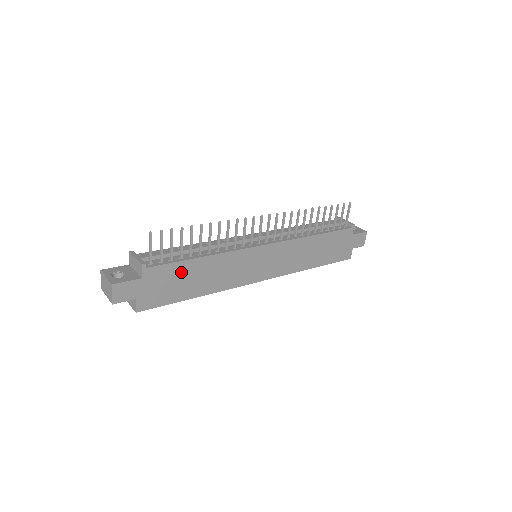
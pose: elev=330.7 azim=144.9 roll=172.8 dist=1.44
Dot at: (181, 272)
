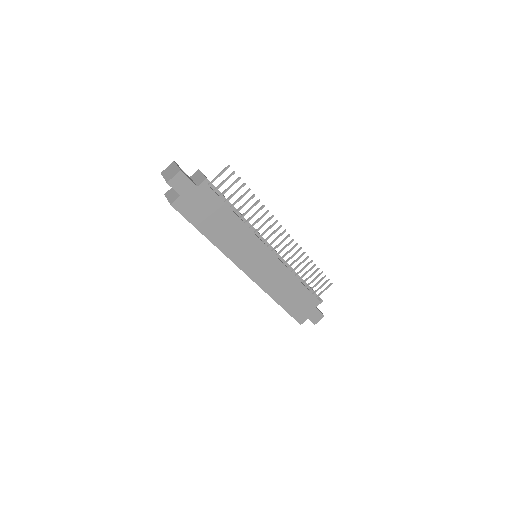
Dot at: (218, 210)
